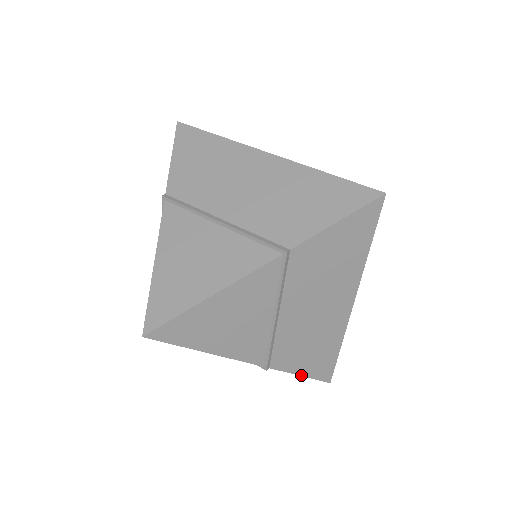
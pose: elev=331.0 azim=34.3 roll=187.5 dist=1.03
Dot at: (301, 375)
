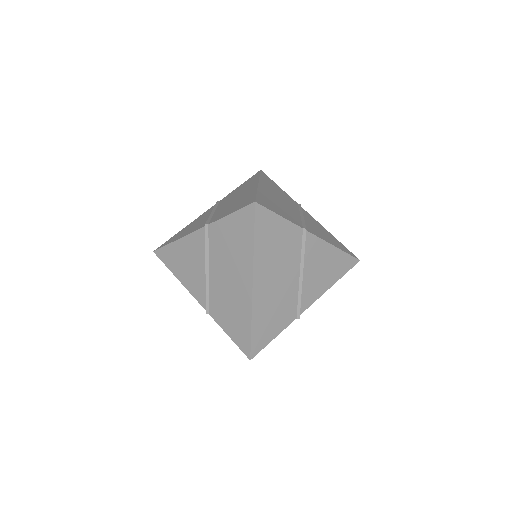
Dot at: (229, 336)
